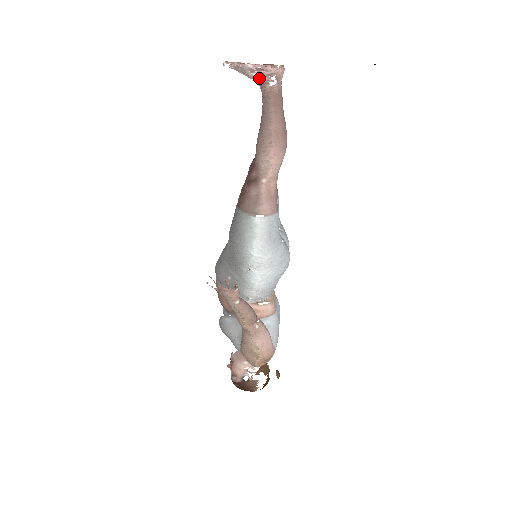
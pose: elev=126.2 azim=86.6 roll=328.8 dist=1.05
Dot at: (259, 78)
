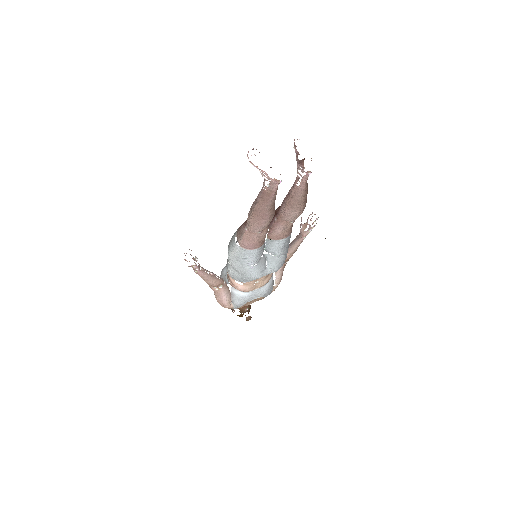
Dot at: (262, 175)
